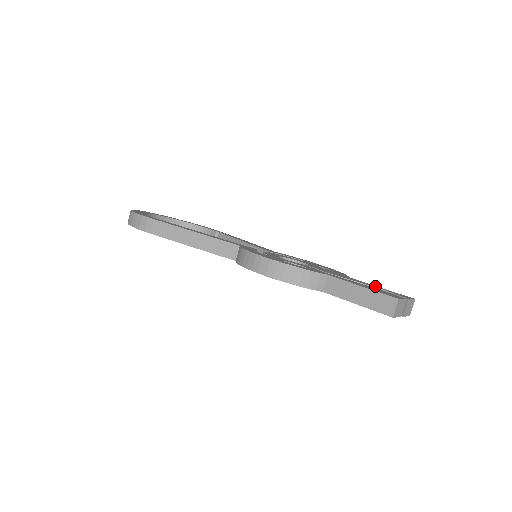
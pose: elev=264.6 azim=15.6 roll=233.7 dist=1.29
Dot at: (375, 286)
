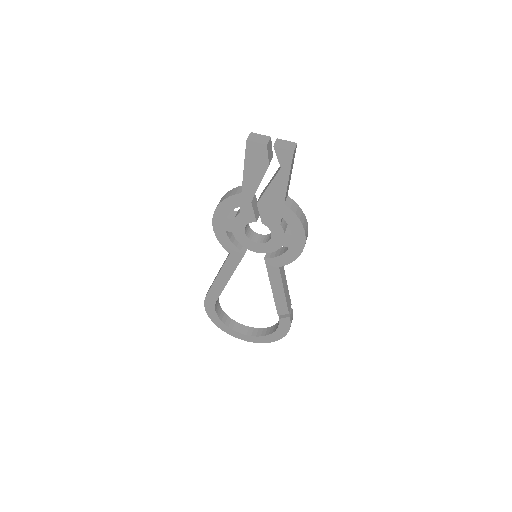
Dot at: occluded
